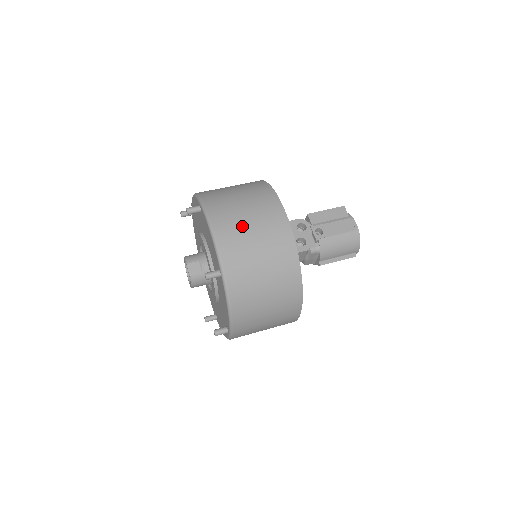
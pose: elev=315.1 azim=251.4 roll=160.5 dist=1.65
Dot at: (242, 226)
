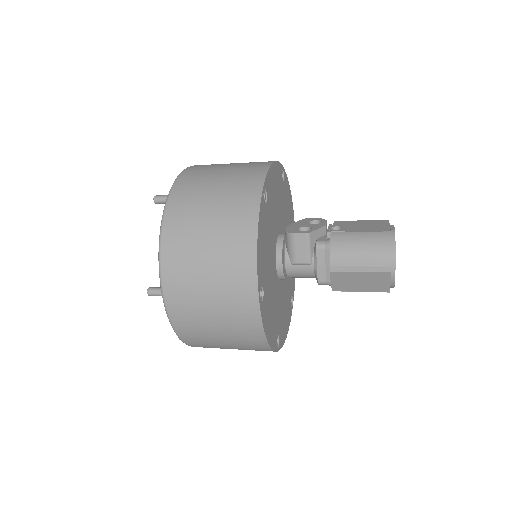
Dot at: (218, 166)
